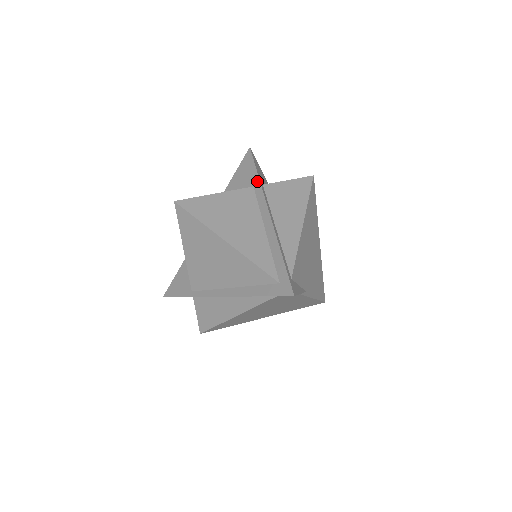
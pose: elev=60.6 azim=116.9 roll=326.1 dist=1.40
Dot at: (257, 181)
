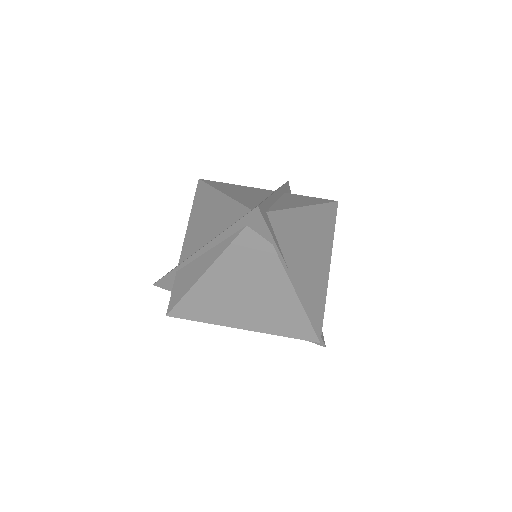
Dot at: occluded
